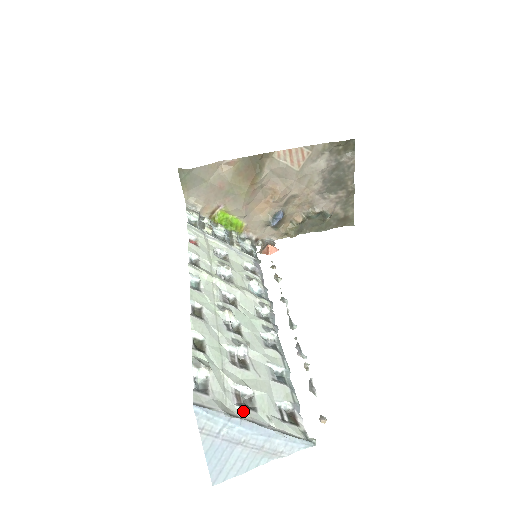
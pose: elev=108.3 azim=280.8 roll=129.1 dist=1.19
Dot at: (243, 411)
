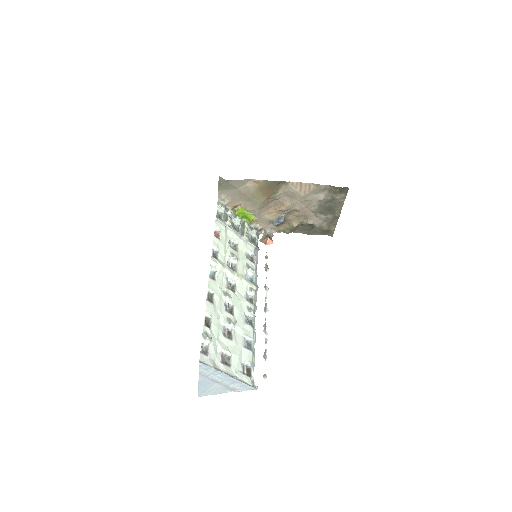
Dot at: (223, 367)
